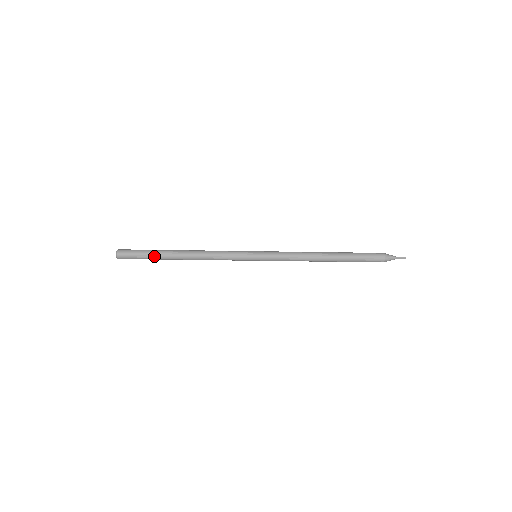
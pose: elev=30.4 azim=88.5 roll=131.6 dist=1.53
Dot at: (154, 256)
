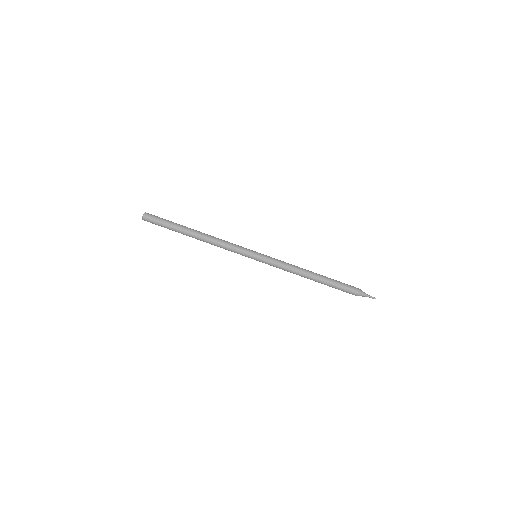
Dot at: (174, 226)
